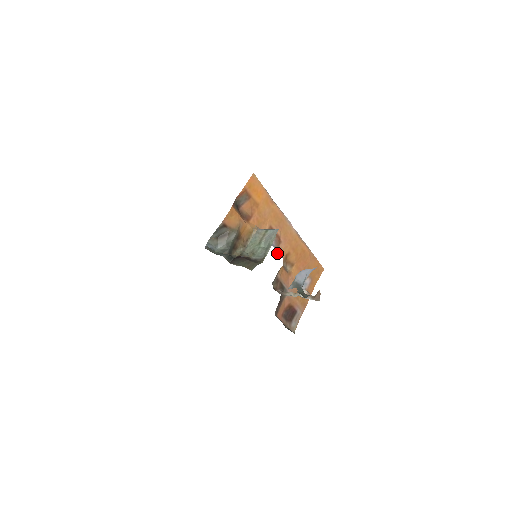
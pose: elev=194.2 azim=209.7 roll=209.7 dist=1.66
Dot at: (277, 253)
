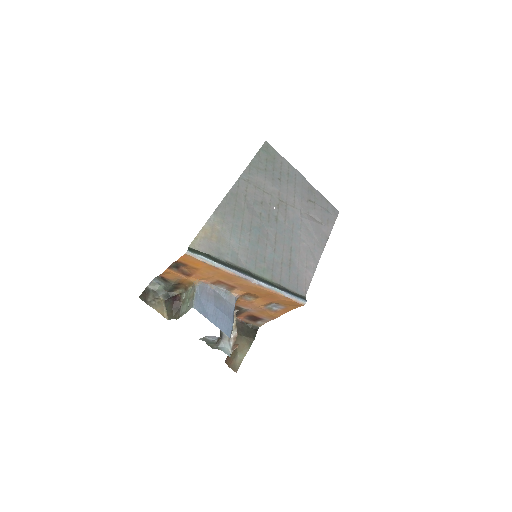
Dot at: (231, 292)
